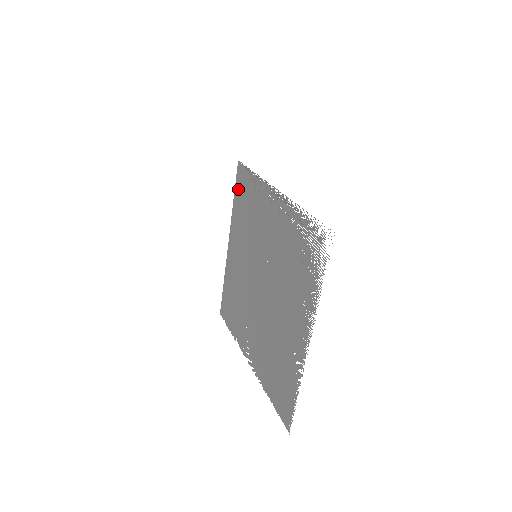
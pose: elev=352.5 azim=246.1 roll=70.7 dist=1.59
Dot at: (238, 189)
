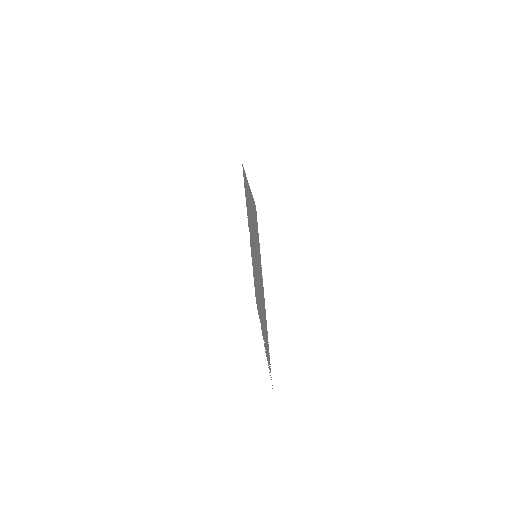
Dot at: (254, 209)
